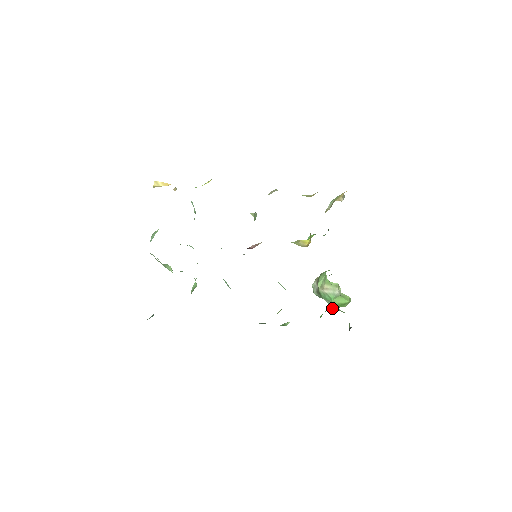
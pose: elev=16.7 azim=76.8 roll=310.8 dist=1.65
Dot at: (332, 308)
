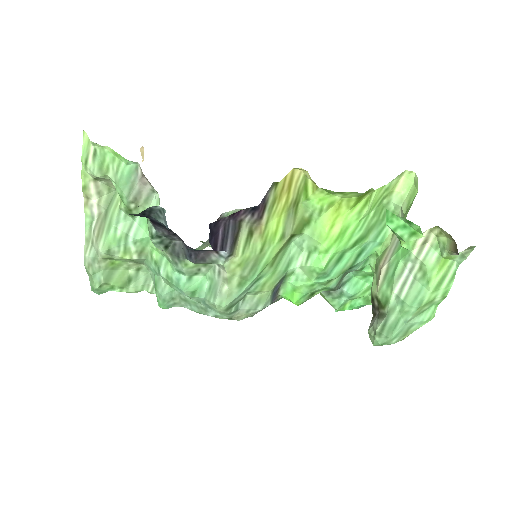
Dot at: occluded
